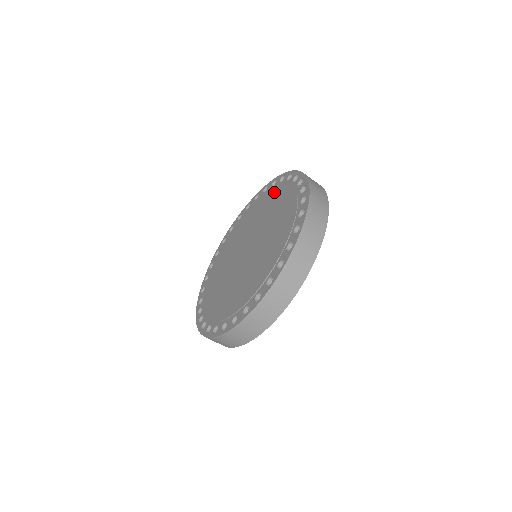
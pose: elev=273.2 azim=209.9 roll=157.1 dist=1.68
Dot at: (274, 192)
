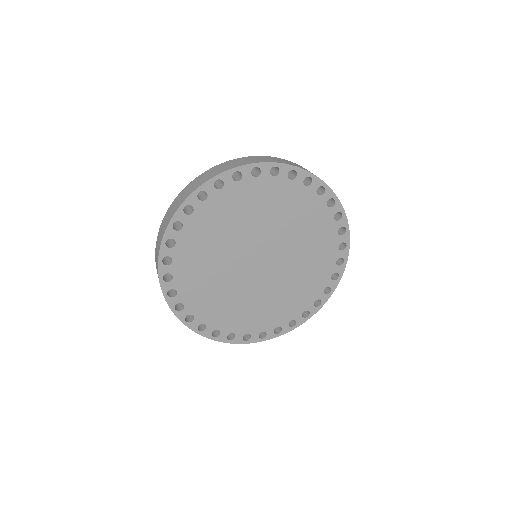
Dot at: occluded
